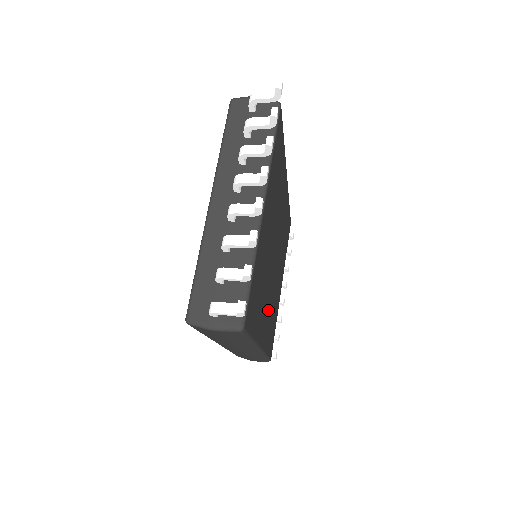
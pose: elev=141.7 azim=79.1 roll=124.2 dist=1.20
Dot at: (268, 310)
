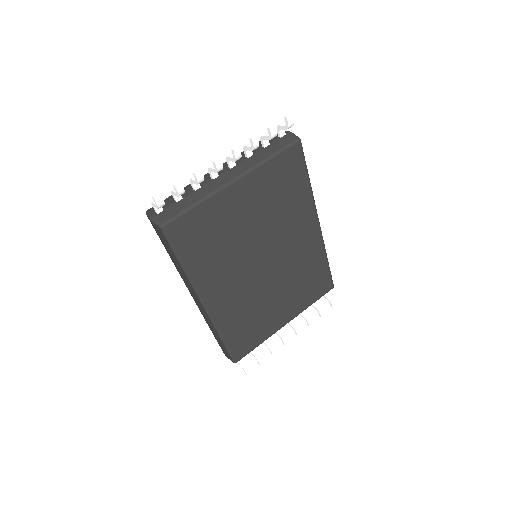
Dot at: (235, 292)
